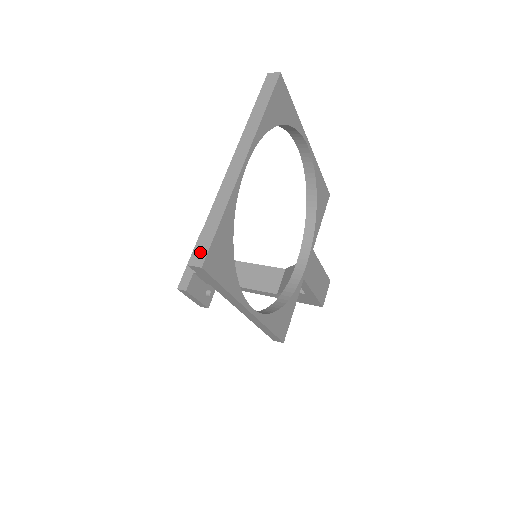
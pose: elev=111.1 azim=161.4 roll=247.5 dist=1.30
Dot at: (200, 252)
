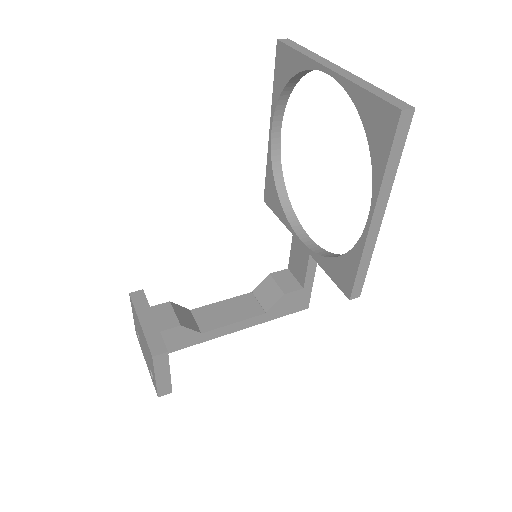
Dot at: (398, 103)
